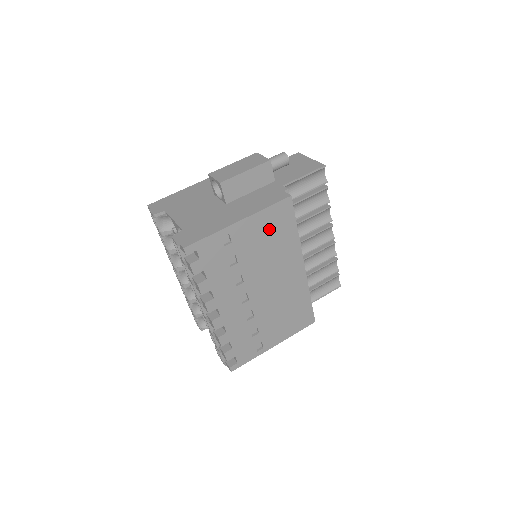
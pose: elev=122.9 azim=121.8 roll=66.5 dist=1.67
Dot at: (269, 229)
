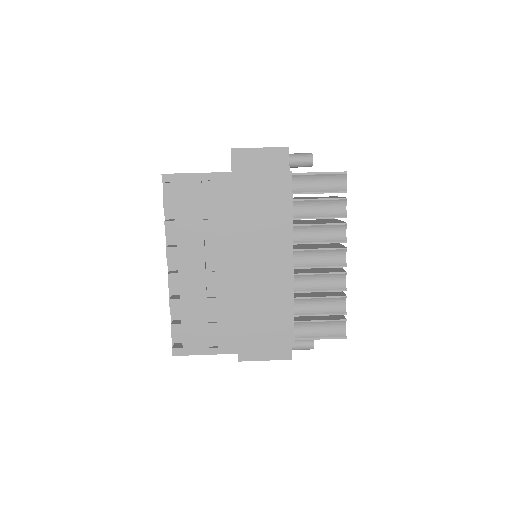
Dot at: (255, 197)
